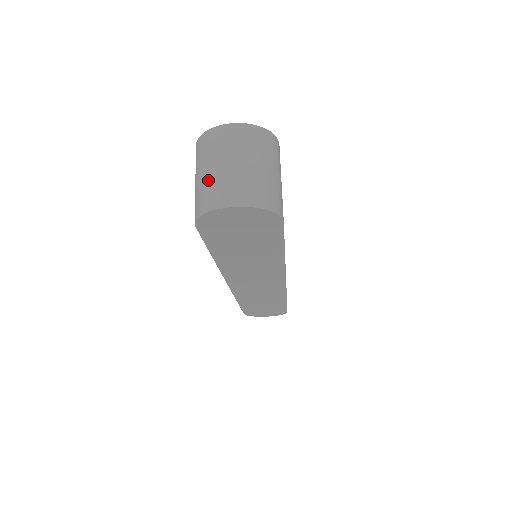
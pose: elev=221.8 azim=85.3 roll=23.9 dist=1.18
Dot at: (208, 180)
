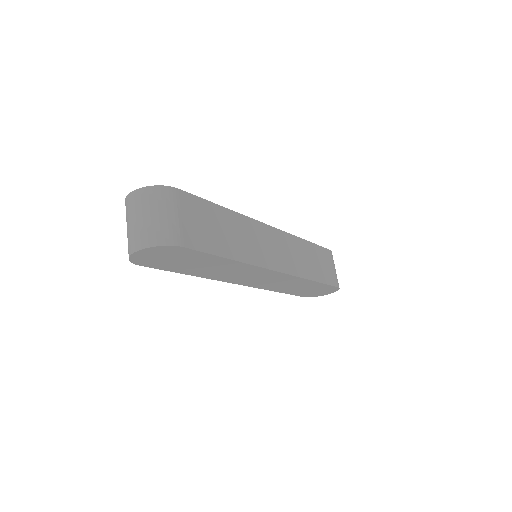
Dot at: (127, 235)
